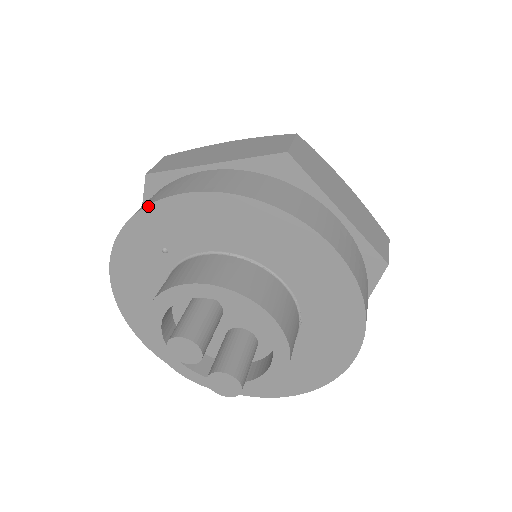
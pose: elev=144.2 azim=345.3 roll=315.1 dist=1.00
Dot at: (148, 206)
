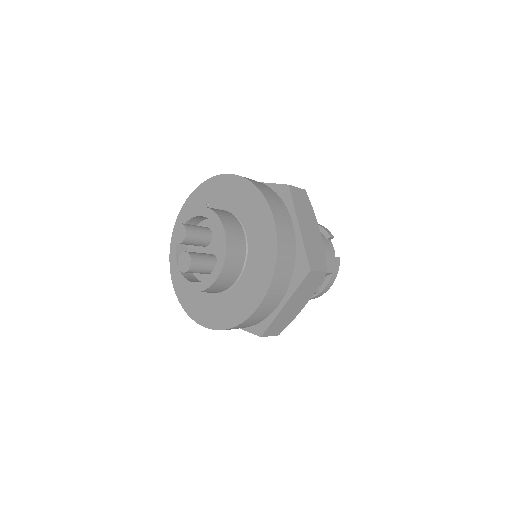
Dot at: (213, 177)
